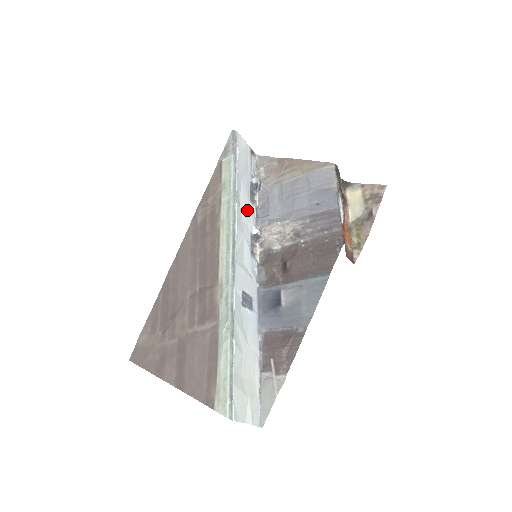
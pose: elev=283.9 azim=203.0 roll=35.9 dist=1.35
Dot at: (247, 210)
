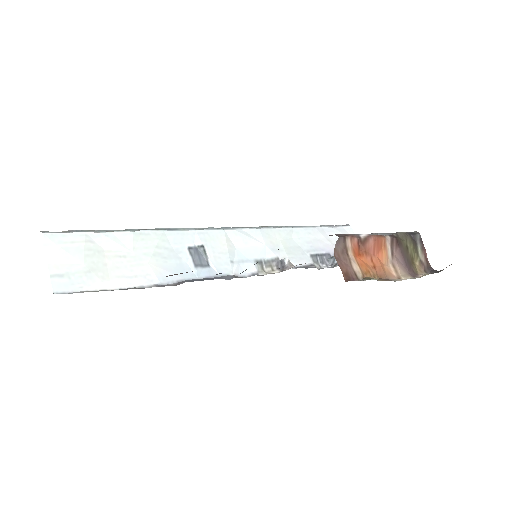
Dot at: (296, 250)
